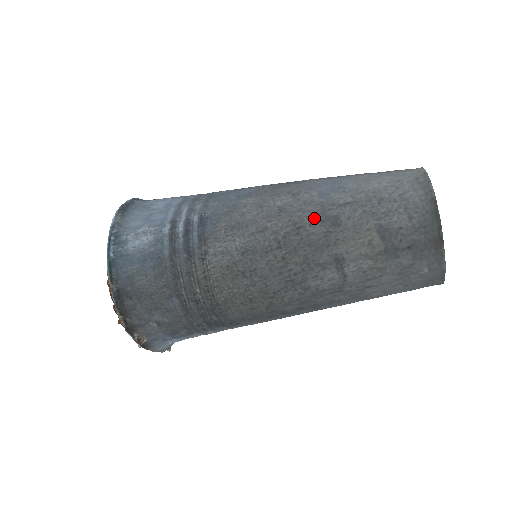
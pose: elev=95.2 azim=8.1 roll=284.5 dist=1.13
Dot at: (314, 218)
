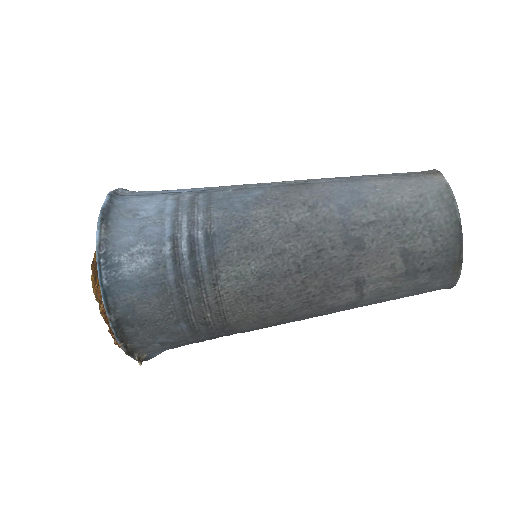
Dot at: (336, 240)
